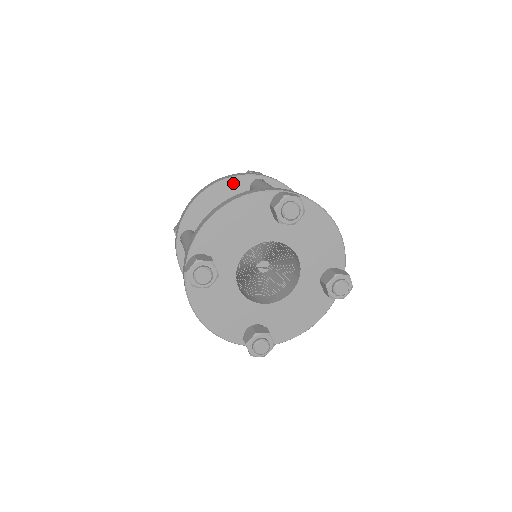
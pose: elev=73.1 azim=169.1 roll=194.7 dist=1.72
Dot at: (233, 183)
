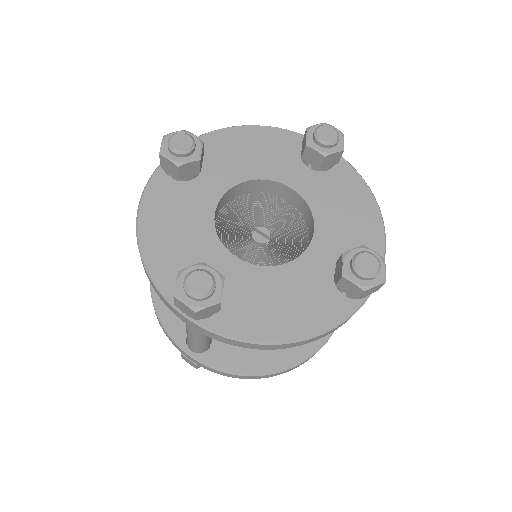
Dot at: occluded
